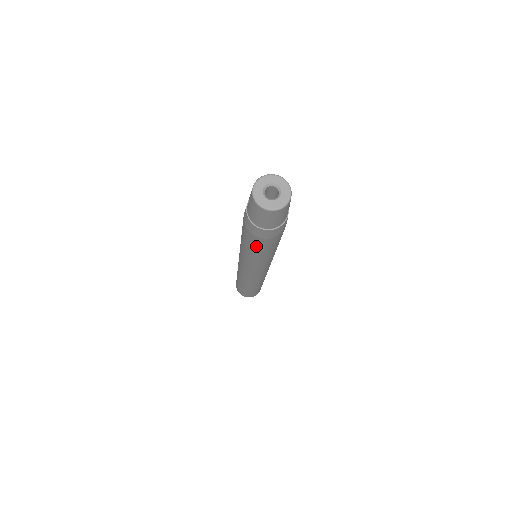
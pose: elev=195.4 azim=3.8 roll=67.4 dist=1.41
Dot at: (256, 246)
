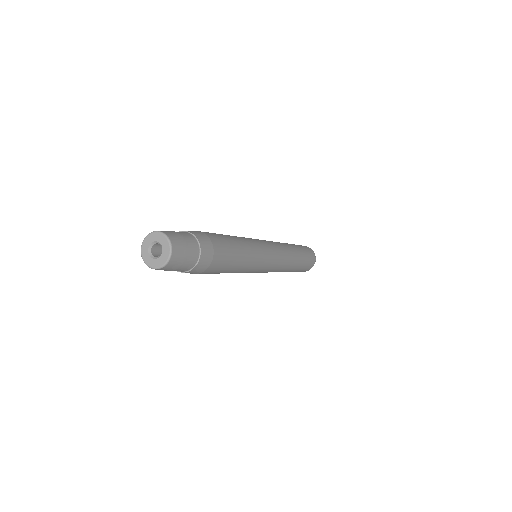
Dot at: occluded
